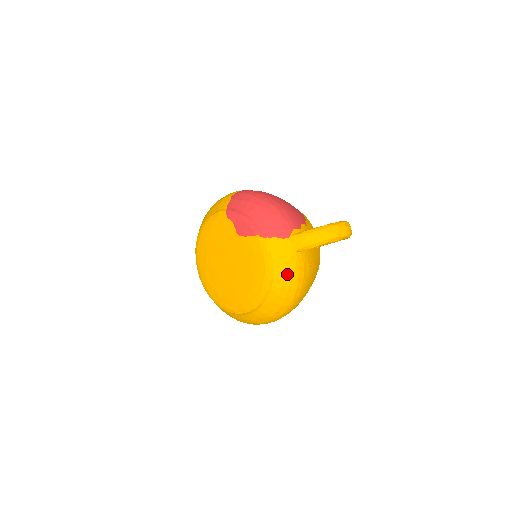
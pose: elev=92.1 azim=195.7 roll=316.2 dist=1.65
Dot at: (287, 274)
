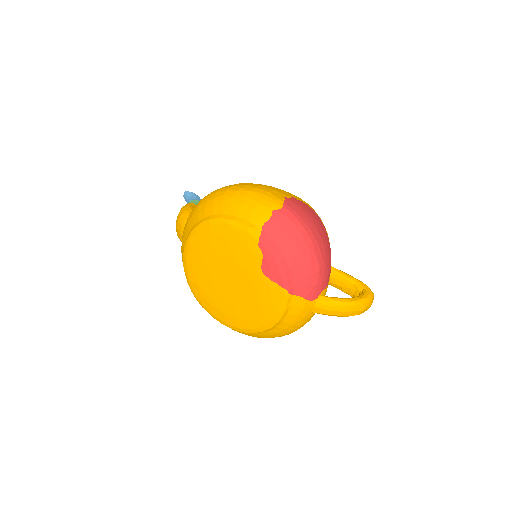
Dot at: (291, 327)
